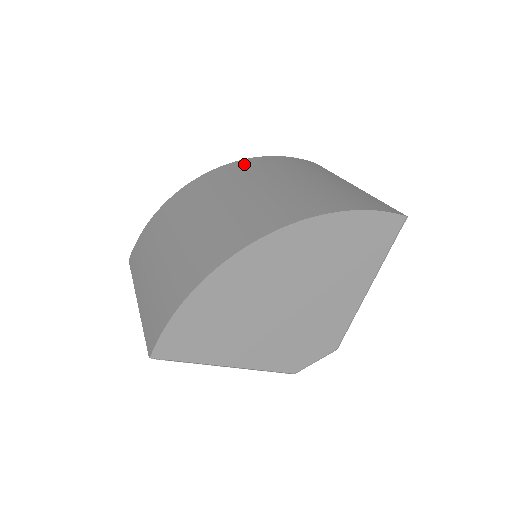
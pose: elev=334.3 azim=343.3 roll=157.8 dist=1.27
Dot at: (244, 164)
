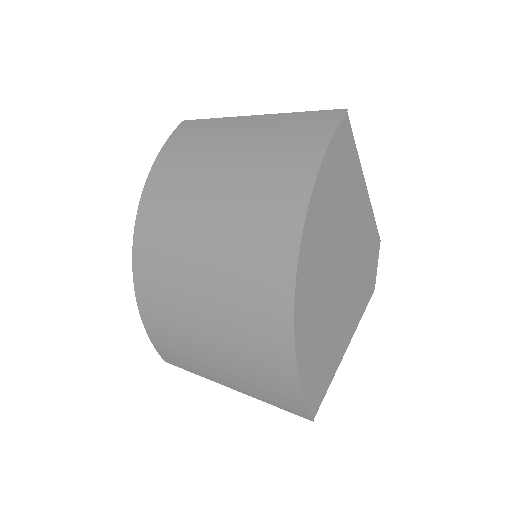
Dot at: (151, 204)
